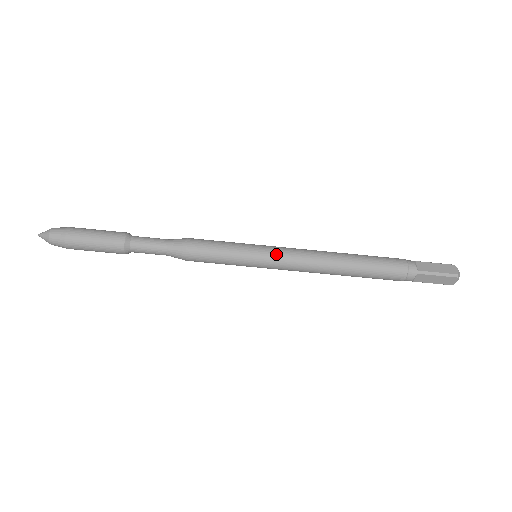
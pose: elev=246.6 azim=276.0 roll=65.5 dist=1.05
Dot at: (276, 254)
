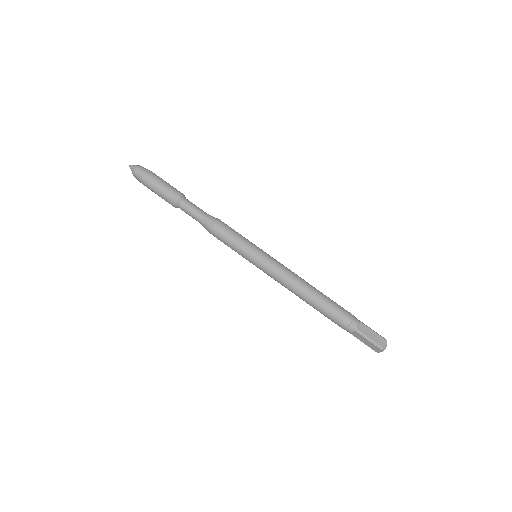
Dot at: (272, 257)
